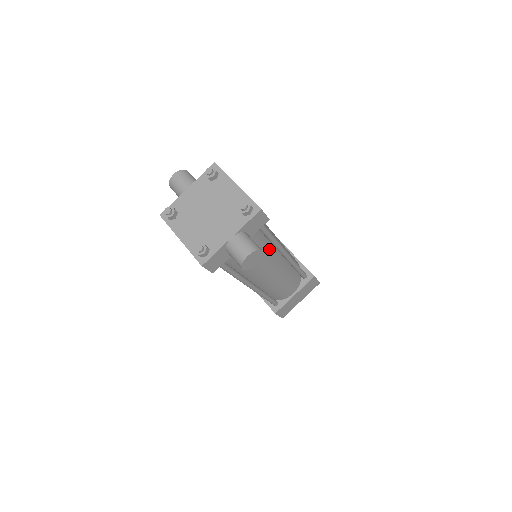
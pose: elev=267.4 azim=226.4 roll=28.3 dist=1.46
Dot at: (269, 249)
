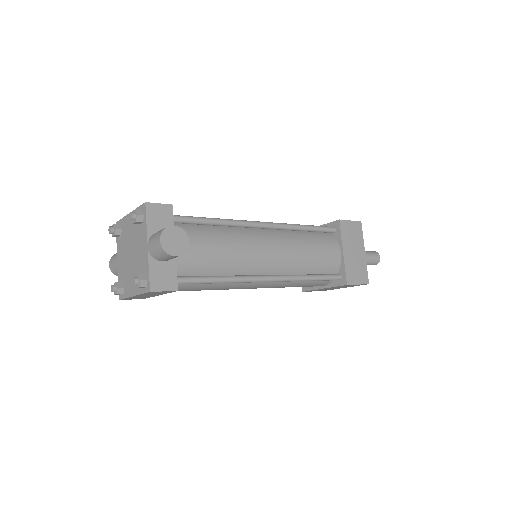
Dot at: (231, 232)
